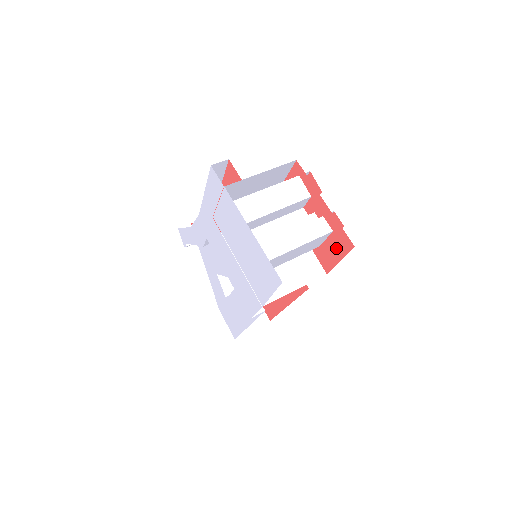
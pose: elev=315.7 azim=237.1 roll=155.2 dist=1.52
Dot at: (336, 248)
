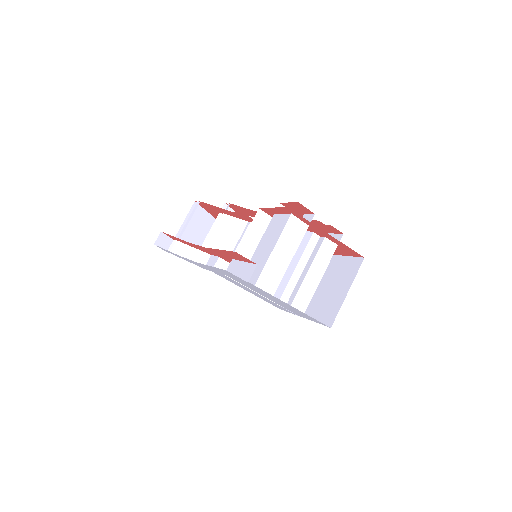
Dot at: (341, 251)
